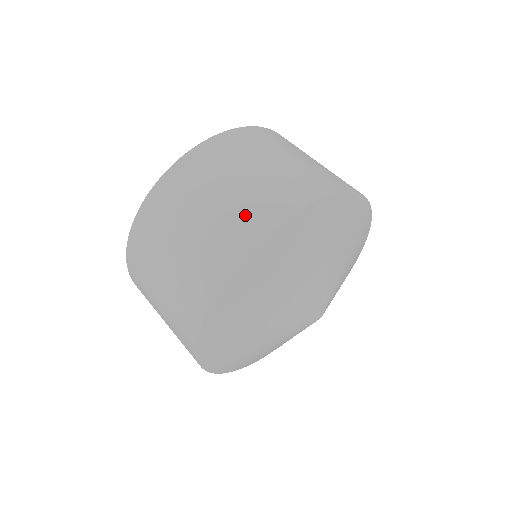
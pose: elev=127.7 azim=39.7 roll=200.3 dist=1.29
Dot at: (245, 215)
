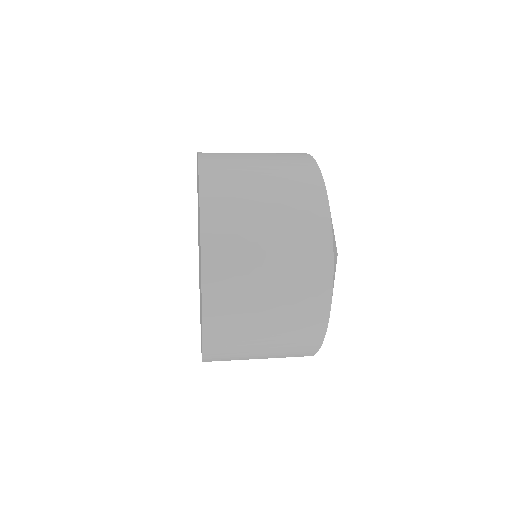
Dot at: (299, 194)
